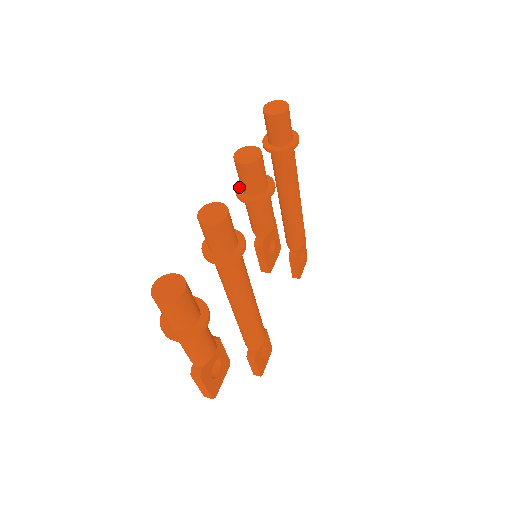
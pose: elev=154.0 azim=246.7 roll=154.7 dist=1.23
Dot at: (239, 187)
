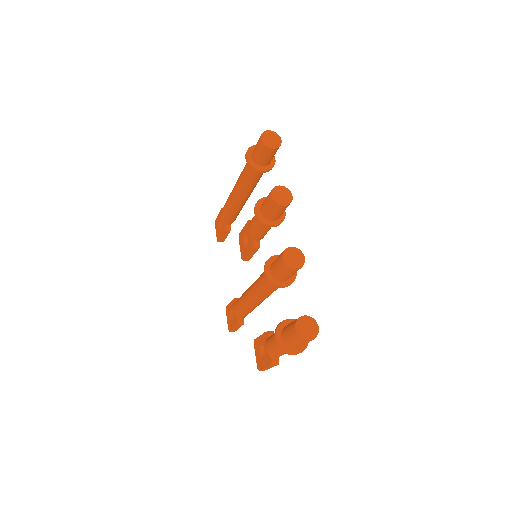
Dot at: (259, 214)
